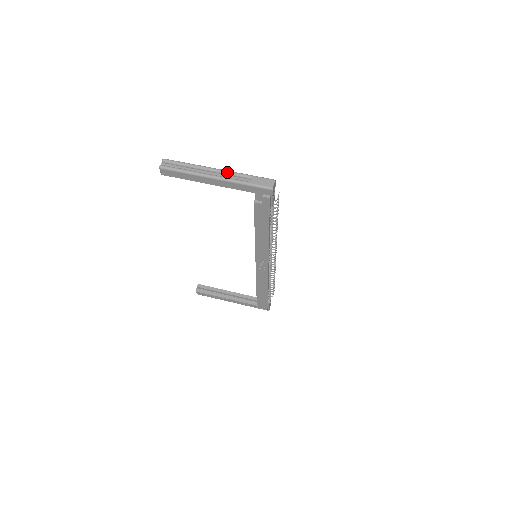
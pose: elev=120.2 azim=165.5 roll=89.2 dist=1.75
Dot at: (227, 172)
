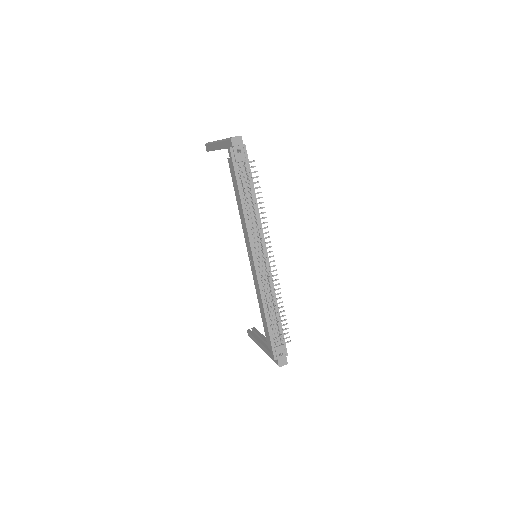
Dot at: occluded
